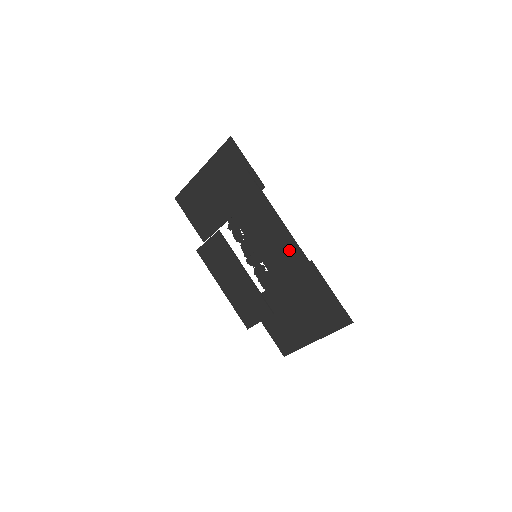
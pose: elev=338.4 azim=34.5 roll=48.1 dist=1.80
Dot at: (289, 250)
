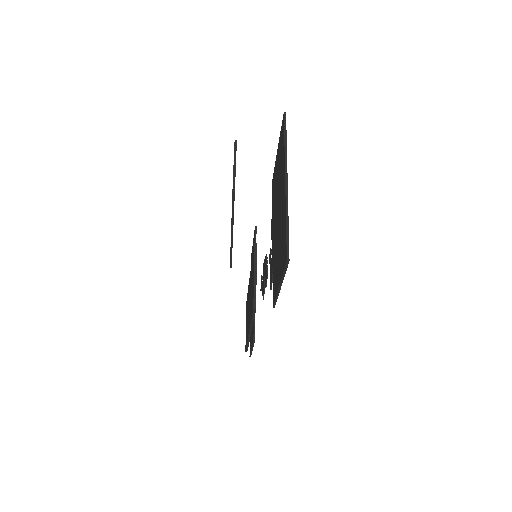
Dot at: occluded
